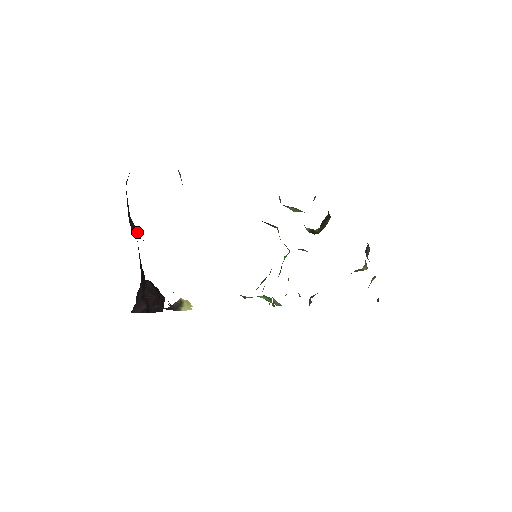
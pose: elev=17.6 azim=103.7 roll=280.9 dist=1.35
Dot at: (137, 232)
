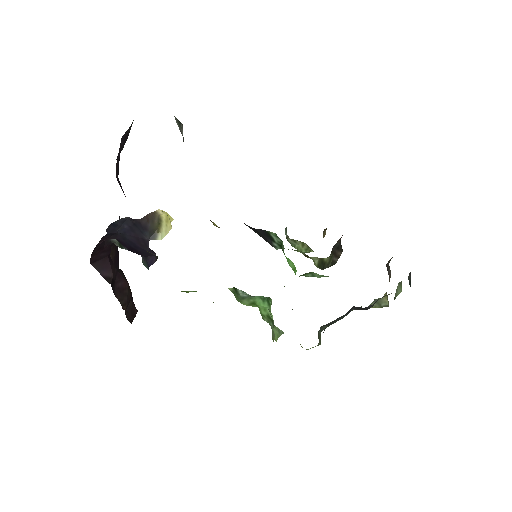
Dot at: (122, 189)
